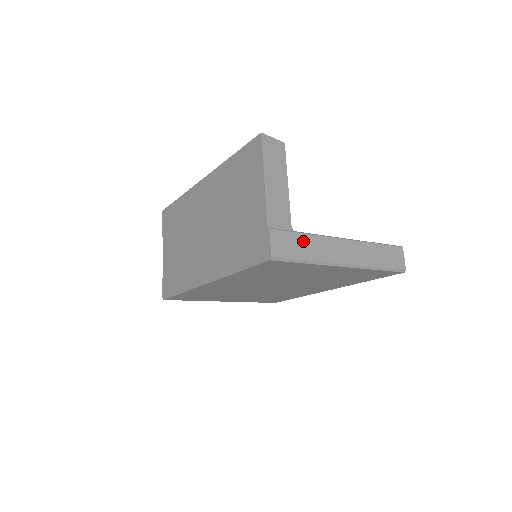
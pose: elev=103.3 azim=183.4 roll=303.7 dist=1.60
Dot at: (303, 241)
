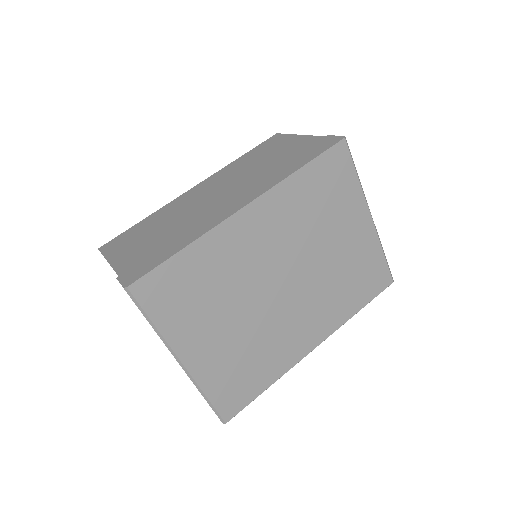
Dot at: occluded
